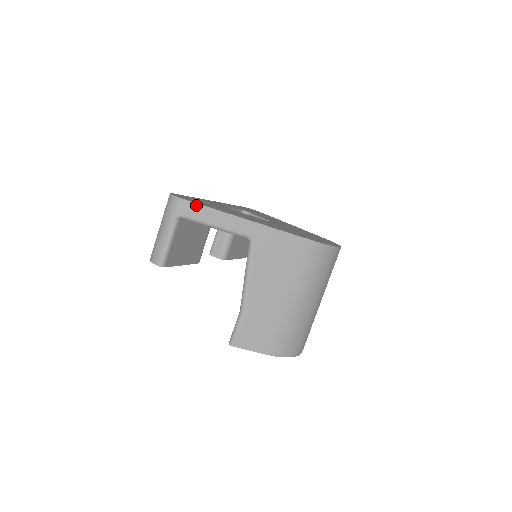
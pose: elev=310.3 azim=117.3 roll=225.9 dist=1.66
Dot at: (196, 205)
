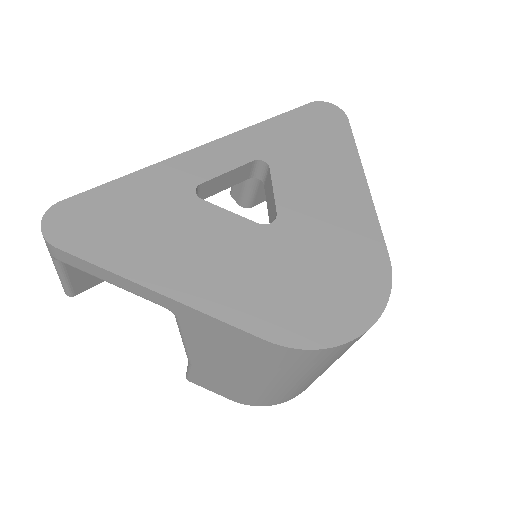
Dot at: (69, 255)
